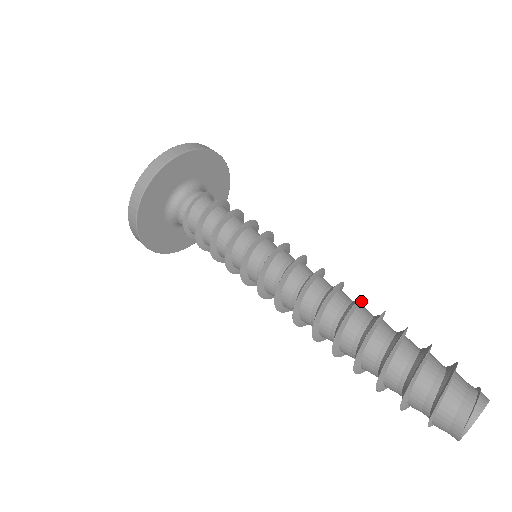
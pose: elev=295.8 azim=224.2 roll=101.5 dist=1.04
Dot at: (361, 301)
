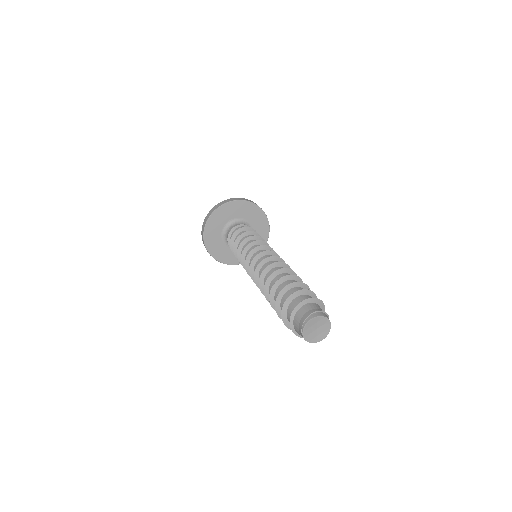
Dot at: (288, 272)
